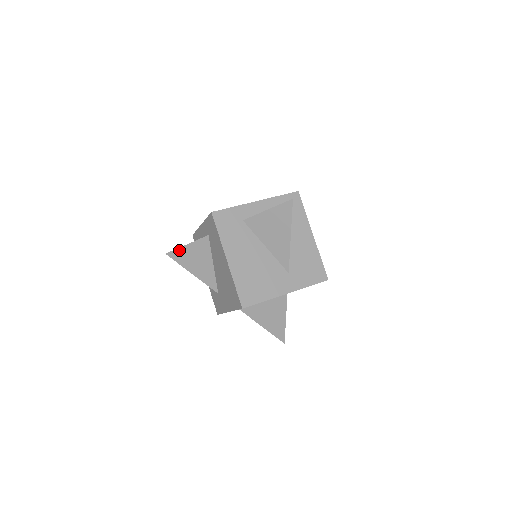
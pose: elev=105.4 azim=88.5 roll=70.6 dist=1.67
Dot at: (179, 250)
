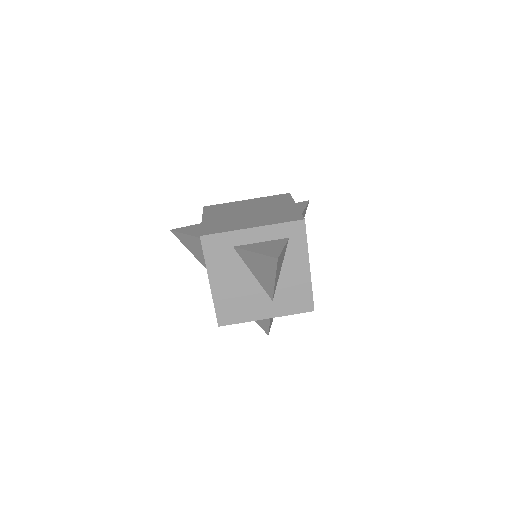
Dot at: (181, 234)
